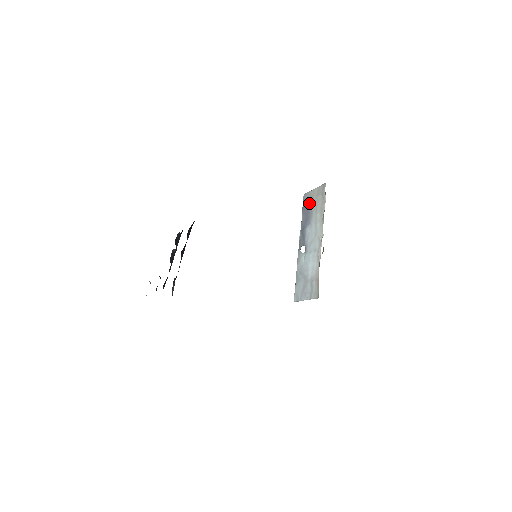
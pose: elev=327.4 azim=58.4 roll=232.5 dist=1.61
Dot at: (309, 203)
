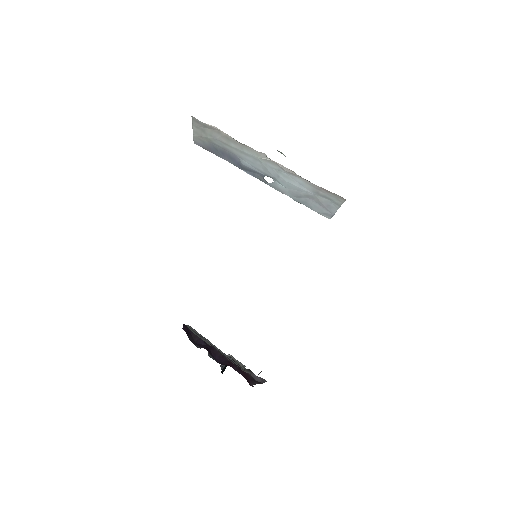
Dot at: (209, 145)
